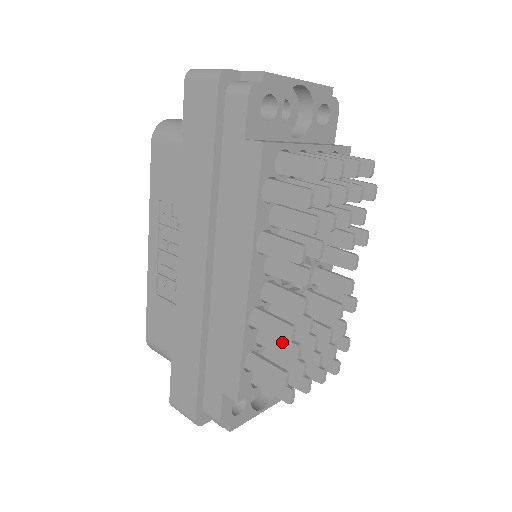
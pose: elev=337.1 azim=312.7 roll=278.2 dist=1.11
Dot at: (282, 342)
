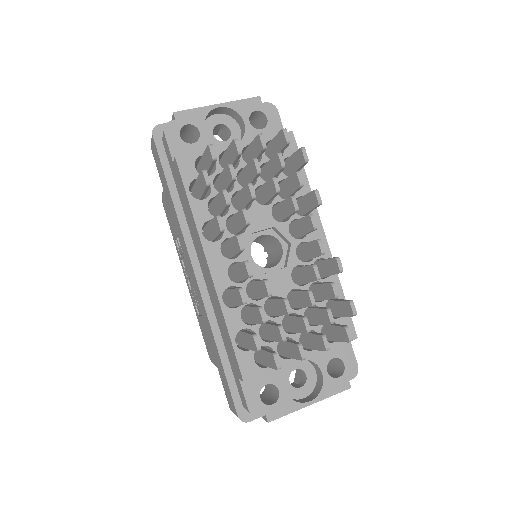
Dot at: (254, 311)
